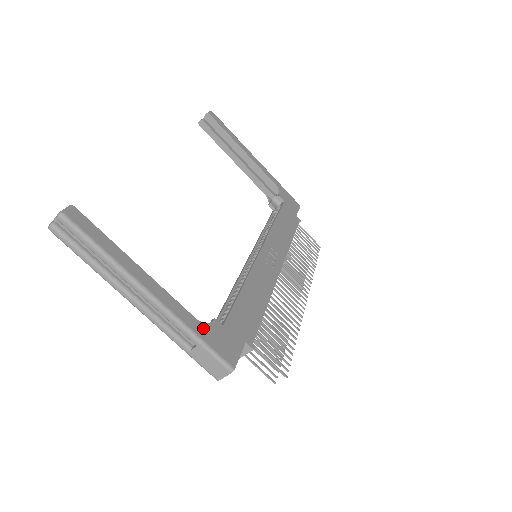
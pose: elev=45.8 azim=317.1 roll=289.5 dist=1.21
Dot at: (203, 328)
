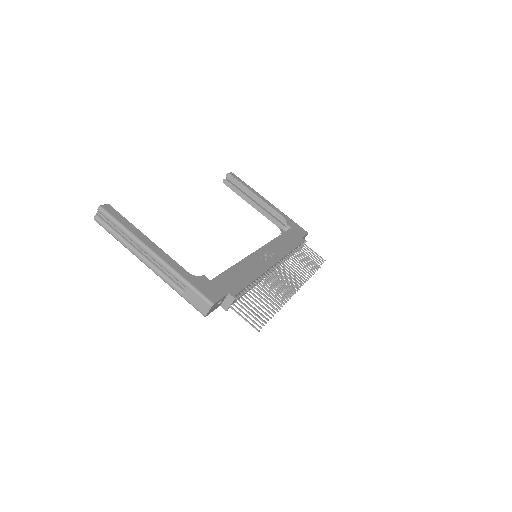
Dot at: (192, 277)
